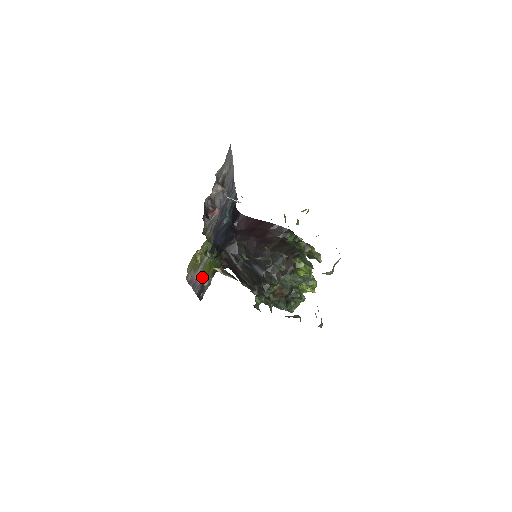
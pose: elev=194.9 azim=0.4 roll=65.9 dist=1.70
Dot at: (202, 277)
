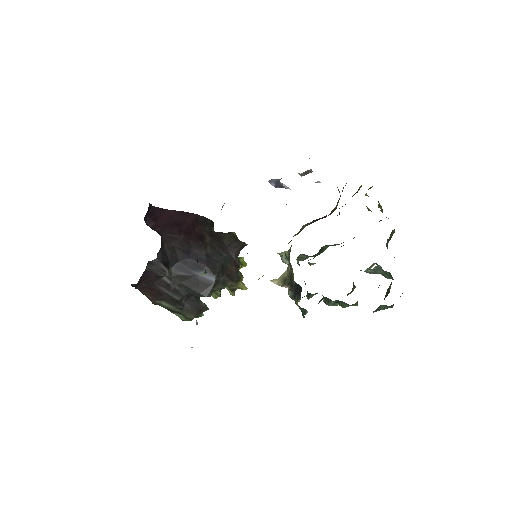
Dot at: occluded
